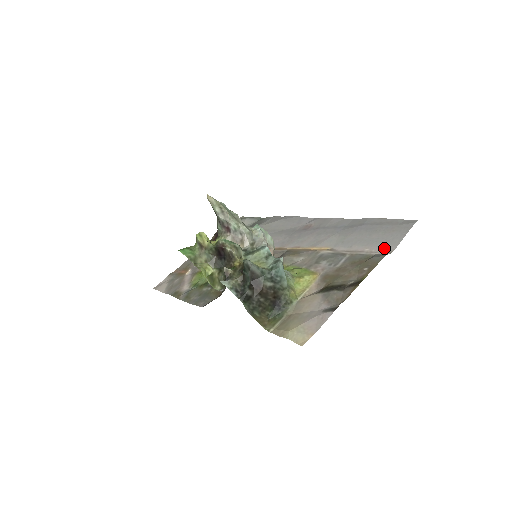
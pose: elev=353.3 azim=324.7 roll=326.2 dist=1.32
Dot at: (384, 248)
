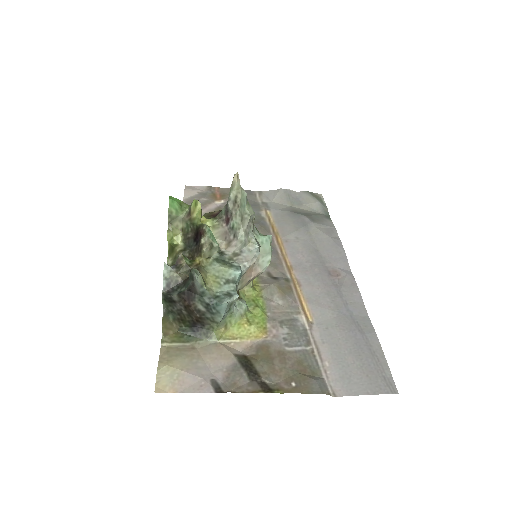
Dot at: (337, 382)
